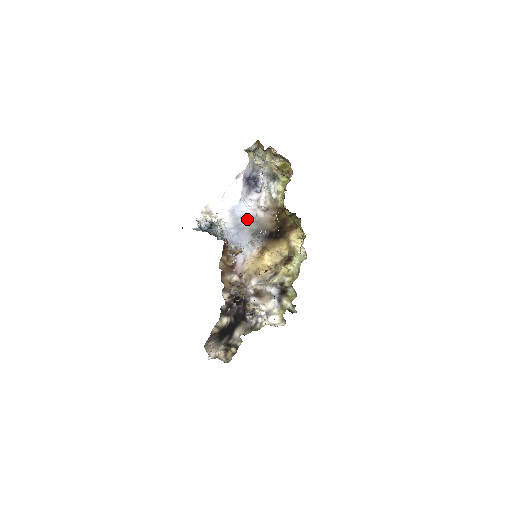
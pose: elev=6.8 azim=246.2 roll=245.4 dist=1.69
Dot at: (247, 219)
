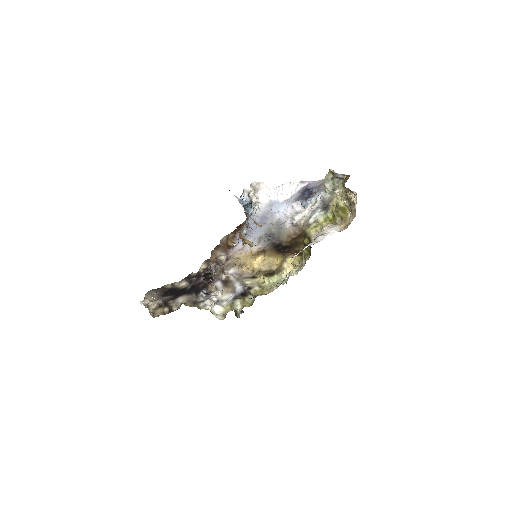
Dot at: (275, 219)
